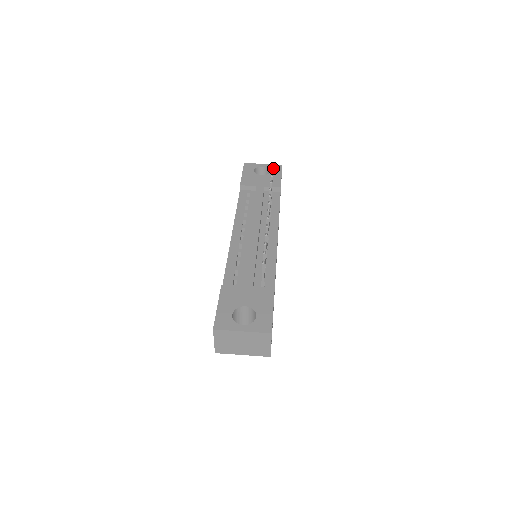
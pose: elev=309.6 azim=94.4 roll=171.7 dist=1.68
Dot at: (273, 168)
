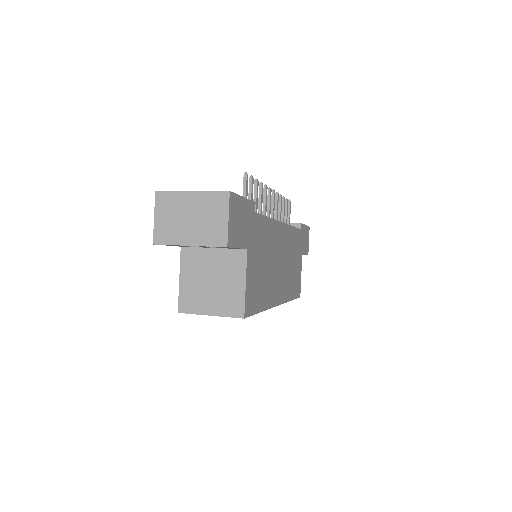
Dot at: occluded
